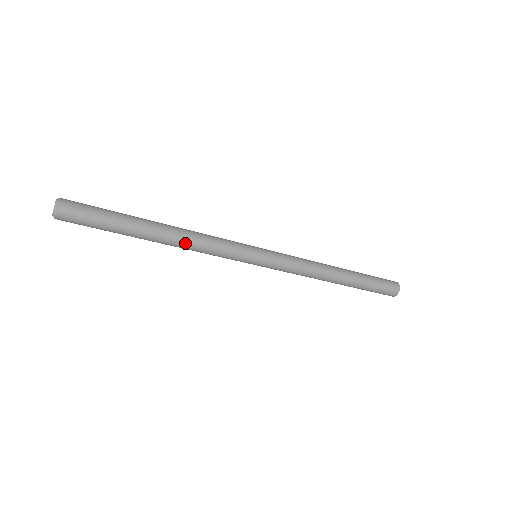
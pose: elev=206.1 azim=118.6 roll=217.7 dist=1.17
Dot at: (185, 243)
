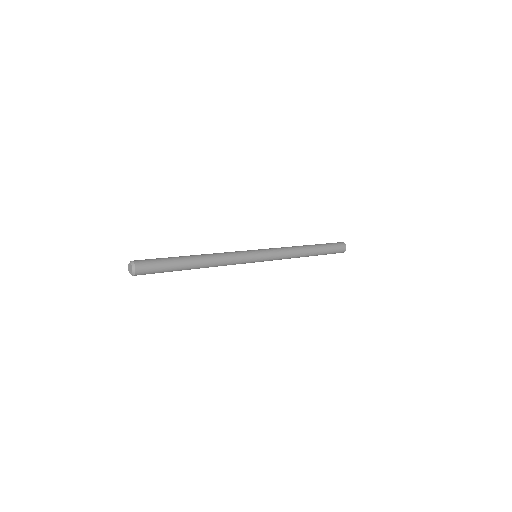
Dot at: (214, 263)
